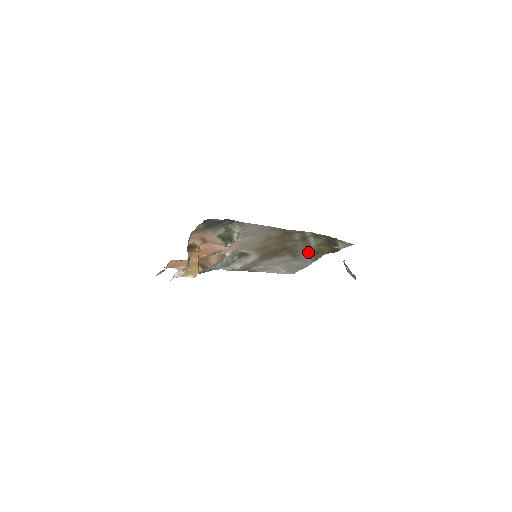
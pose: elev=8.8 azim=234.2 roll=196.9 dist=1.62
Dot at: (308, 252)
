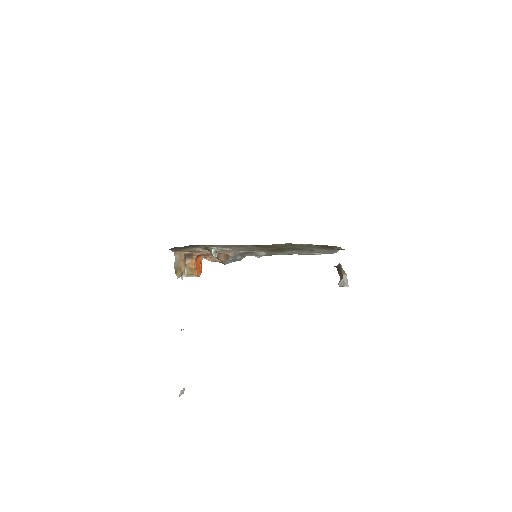
Dot at: (316, 248)
